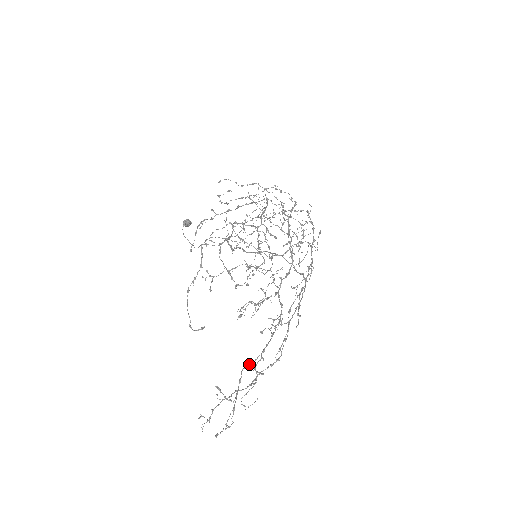
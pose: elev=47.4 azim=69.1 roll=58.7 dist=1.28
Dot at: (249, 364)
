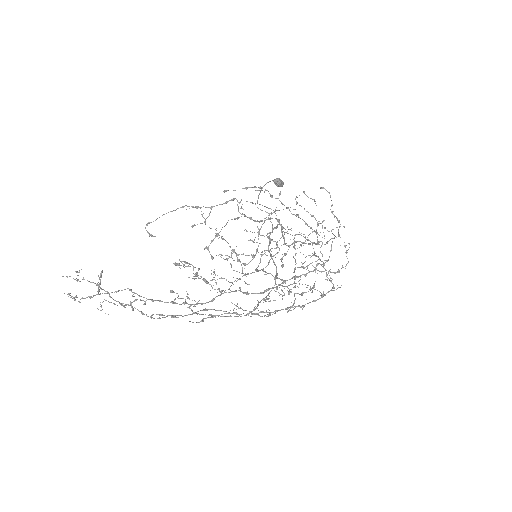
Dot at: (133, 292)
